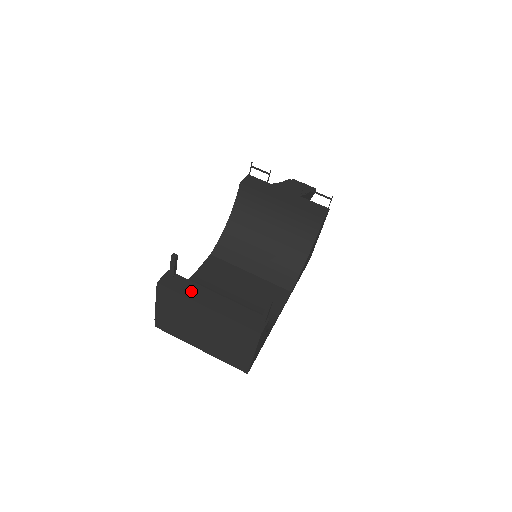
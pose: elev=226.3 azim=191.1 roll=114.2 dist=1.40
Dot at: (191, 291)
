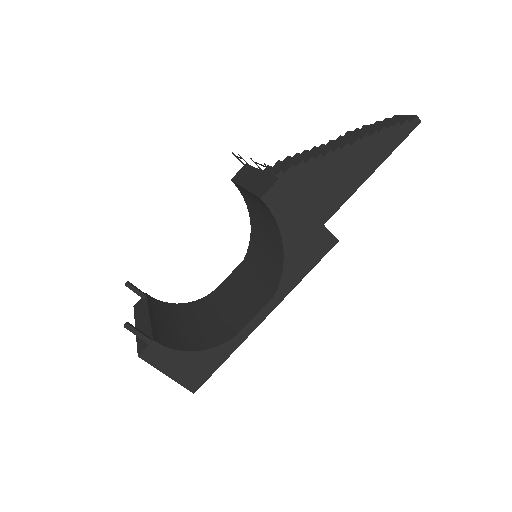
Dot at: (140, 312)
